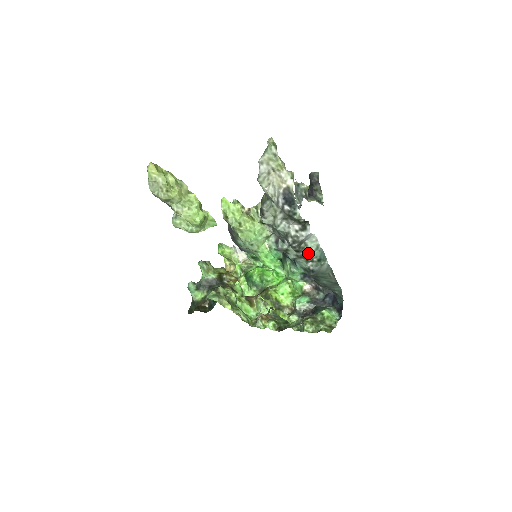
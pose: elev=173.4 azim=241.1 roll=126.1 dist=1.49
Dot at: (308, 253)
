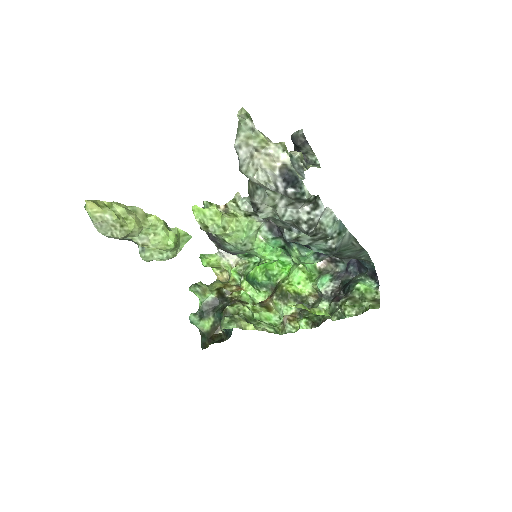
Dot at: (326, 232)
